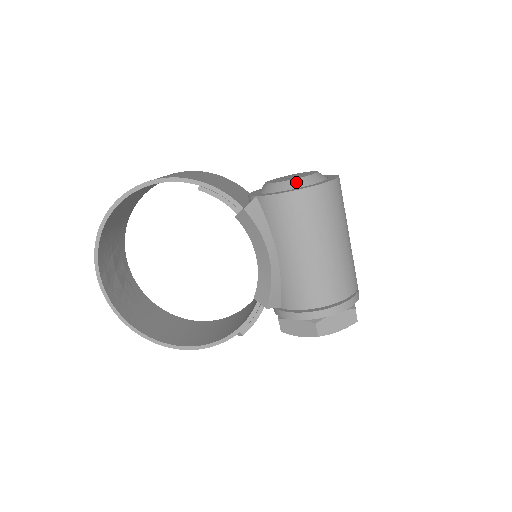
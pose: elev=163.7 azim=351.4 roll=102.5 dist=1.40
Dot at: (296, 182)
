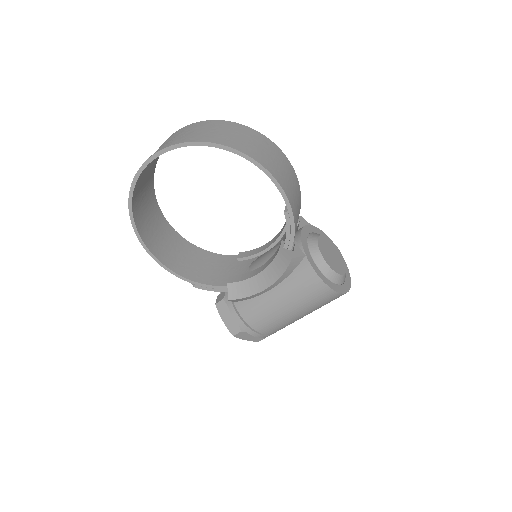
Dot at: (333, 274)
